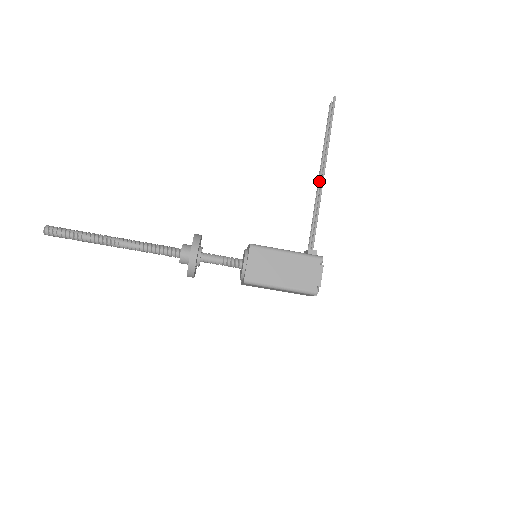
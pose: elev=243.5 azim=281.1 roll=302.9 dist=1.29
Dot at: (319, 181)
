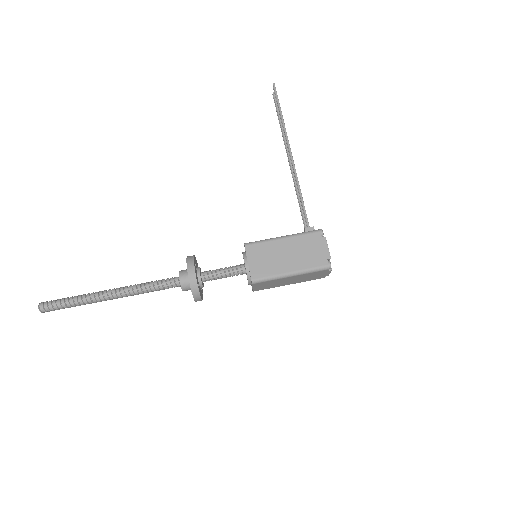
Dot at: (290, 165)
